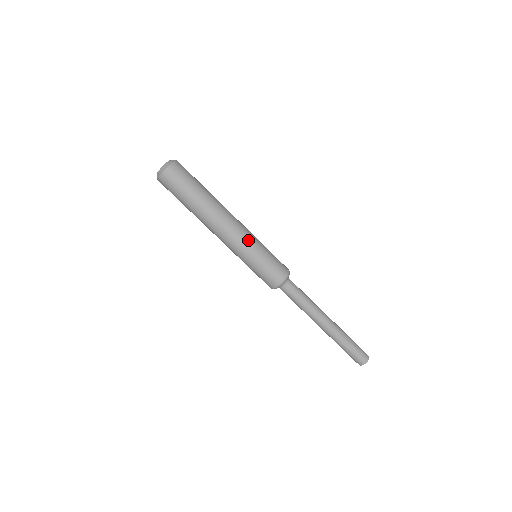
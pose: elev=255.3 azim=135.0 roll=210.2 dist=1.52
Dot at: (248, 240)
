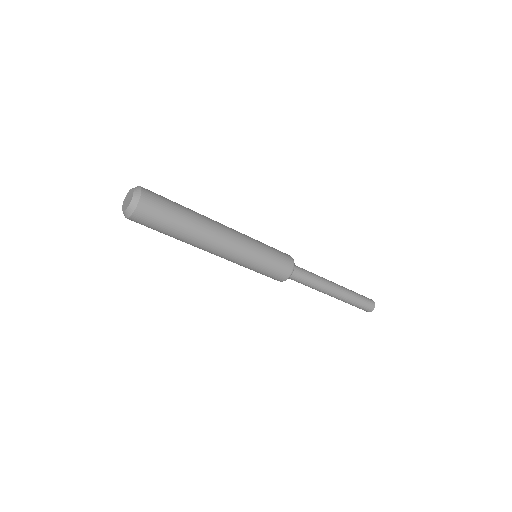
Dot at: (246, 254)
